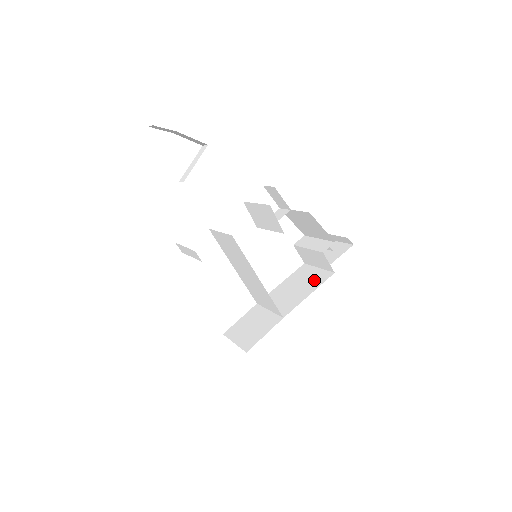
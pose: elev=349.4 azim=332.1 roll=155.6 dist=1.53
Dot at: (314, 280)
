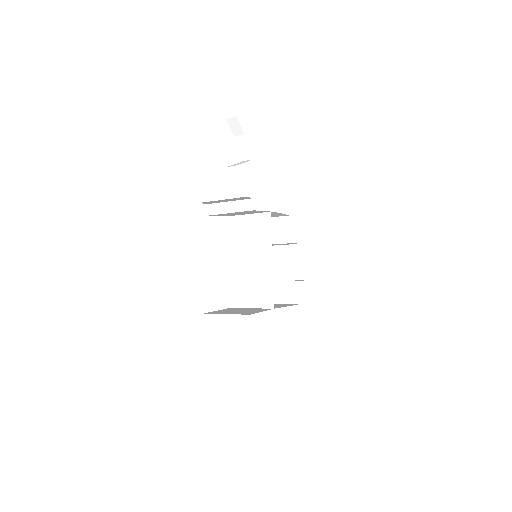
Dot at: (285, 304)
